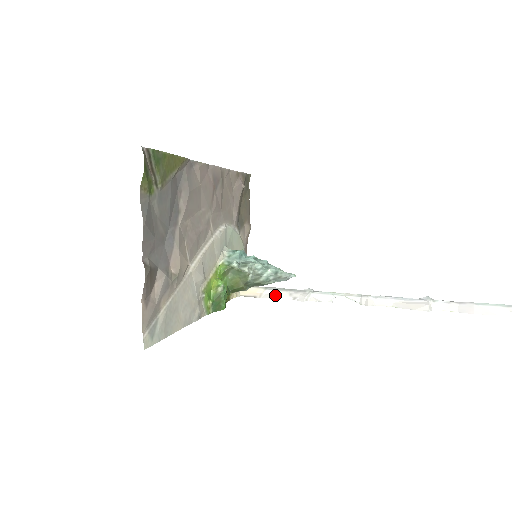
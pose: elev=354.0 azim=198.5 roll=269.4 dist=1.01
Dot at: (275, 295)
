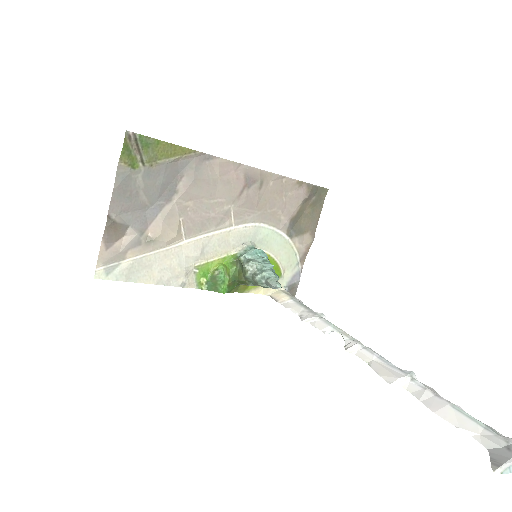
Dot at: (292, 306)
